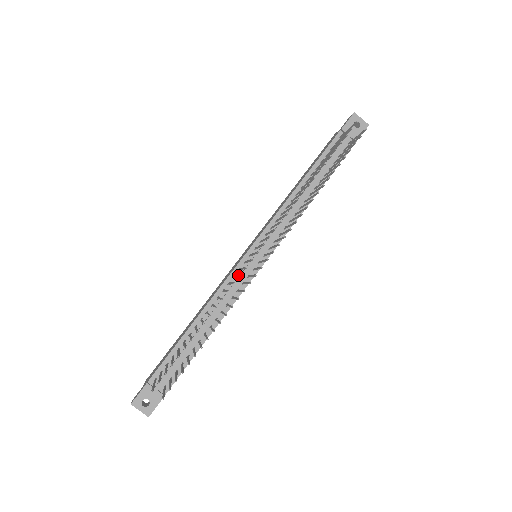
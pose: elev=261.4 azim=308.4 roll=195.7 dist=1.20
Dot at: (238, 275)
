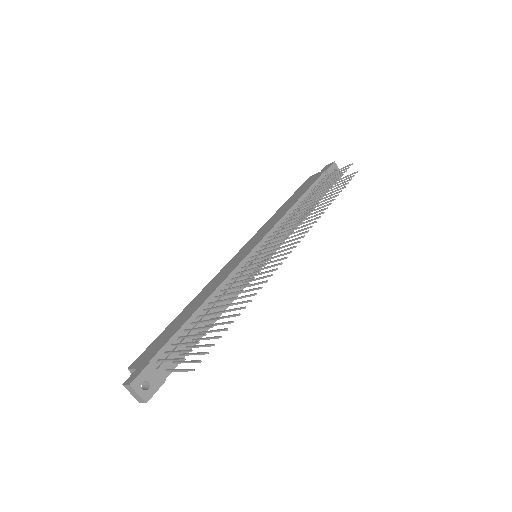
Dot at: (265, 260)
